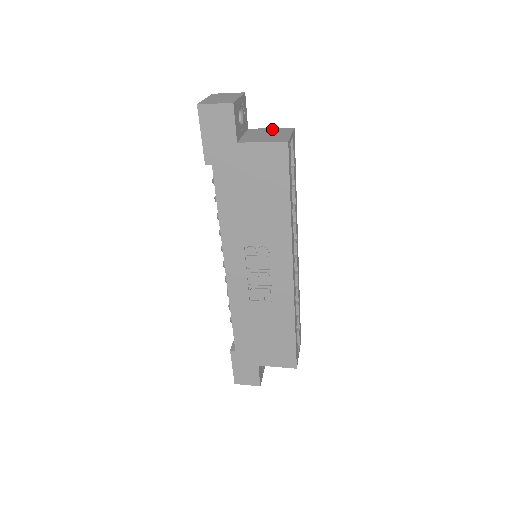
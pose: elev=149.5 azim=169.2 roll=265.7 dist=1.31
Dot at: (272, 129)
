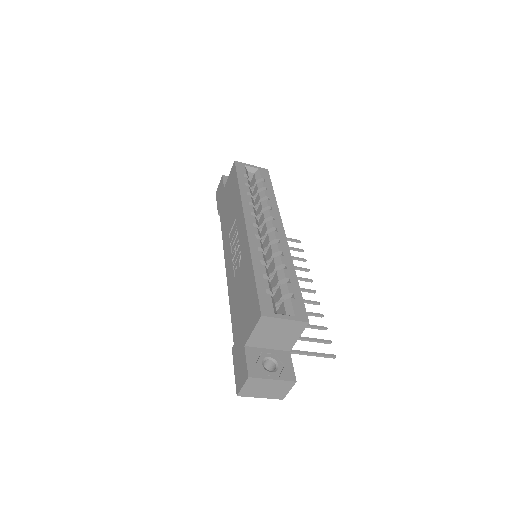
Dot at: occluded
